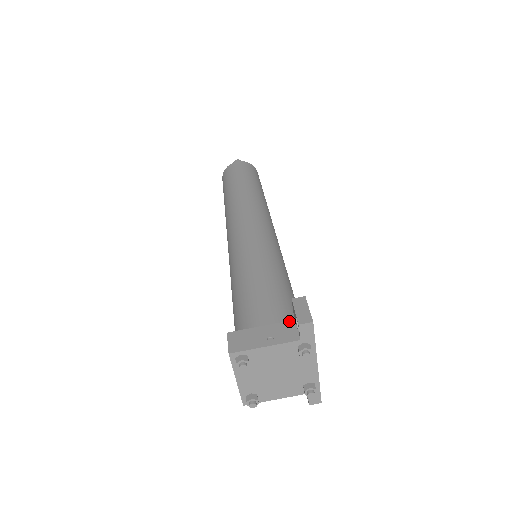
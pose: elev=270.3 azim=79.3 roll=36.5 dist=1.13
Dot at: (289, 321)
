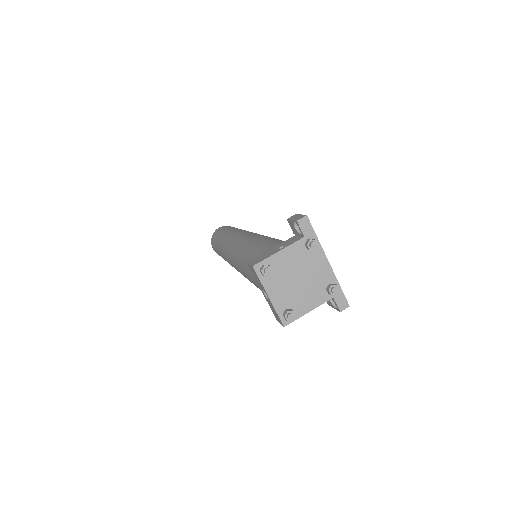
Dot at: (292, 237)
